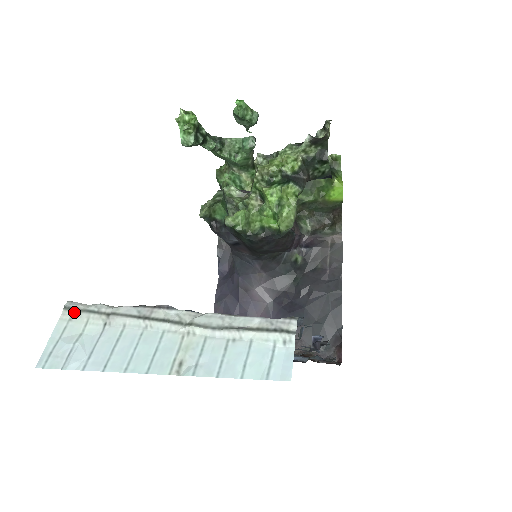
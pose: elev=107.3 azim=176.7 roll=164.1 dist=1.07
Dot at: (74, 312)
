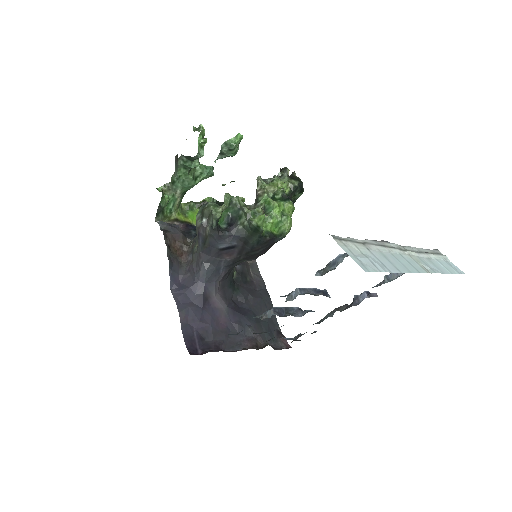
Dot at: (342, 241)
